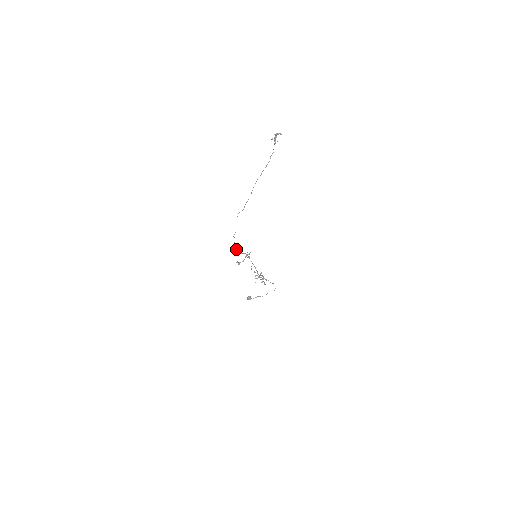
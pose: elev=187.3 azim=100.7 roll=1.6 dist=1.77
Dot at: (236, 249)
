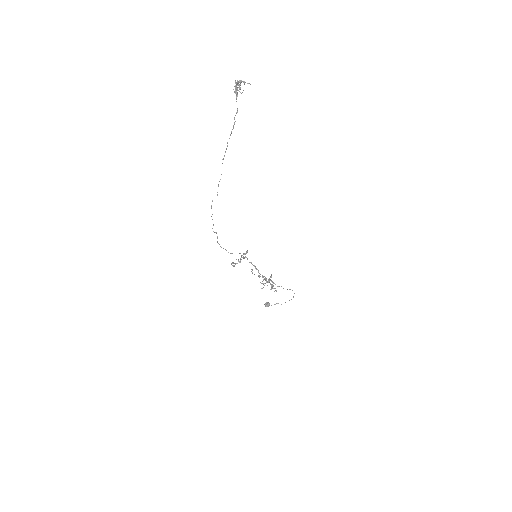
Dot at: occluded
